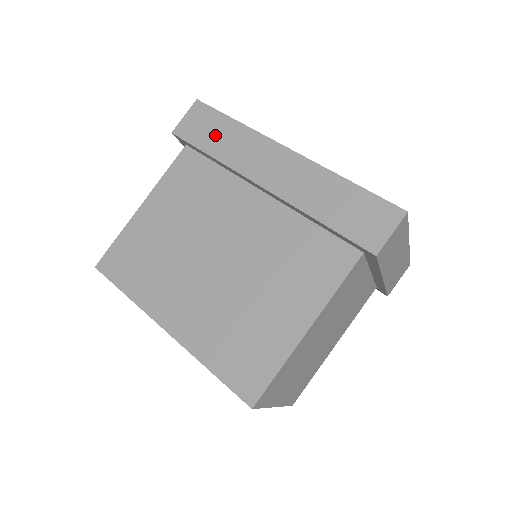
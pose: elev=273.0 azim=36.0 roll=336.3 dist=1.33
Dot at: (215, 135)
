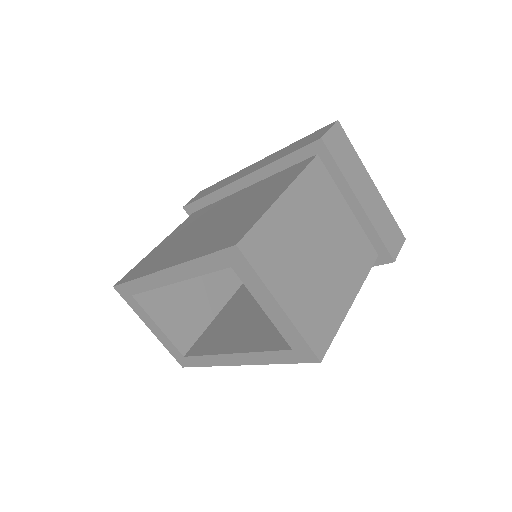
Dot at: (211, 189)
